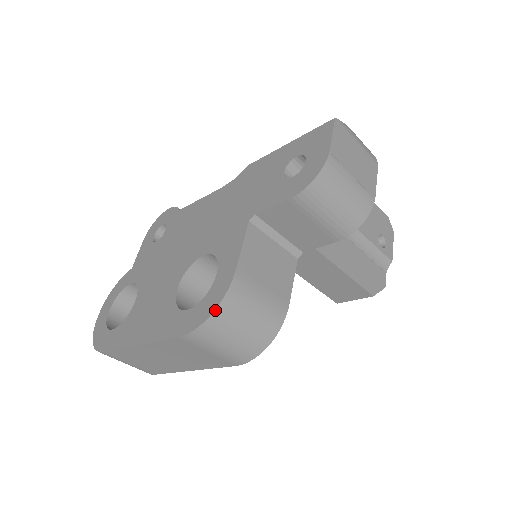
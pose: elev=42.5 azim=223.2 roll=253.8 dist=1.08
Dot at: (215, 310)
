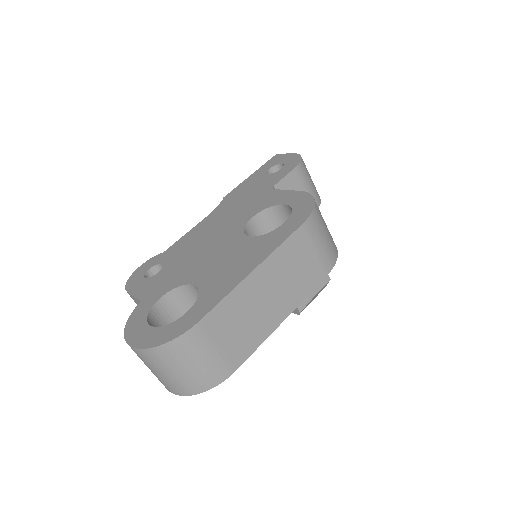
Dot at: (314, 200)
